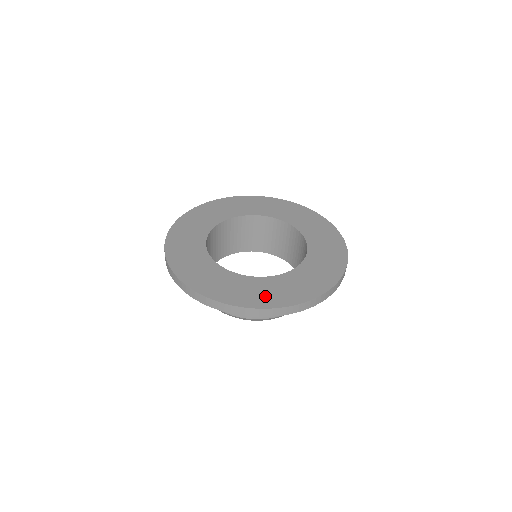
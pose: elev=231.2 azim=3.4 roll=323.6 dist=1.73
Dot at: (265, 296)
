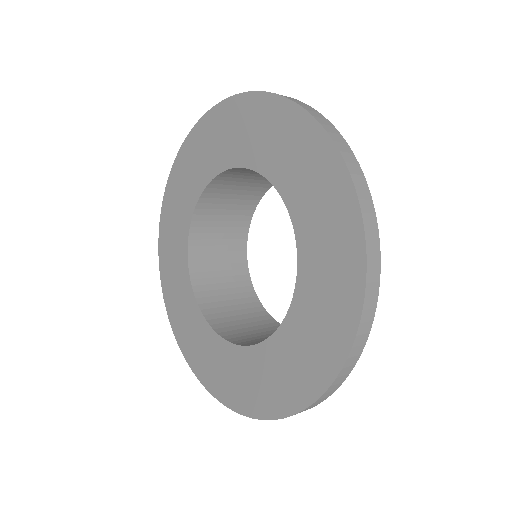
Dot at: (251, 392)
